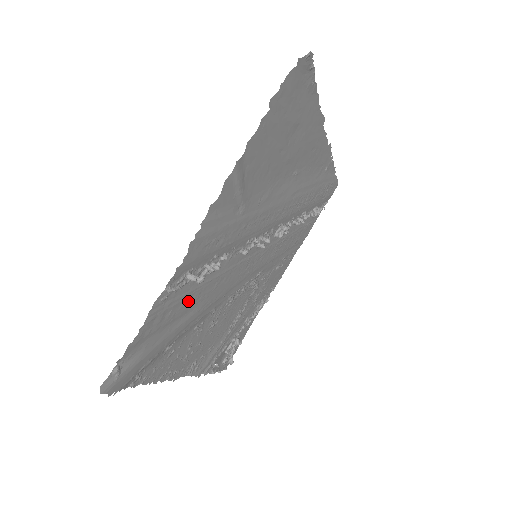
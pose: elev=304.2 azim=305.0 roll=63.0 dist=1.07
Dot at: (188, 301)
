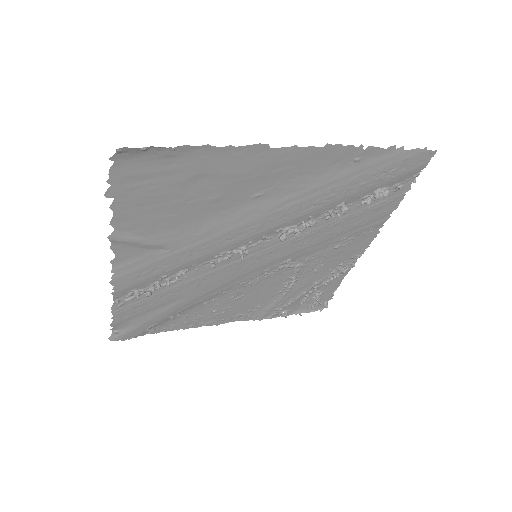
Dot at: (161, 299)
